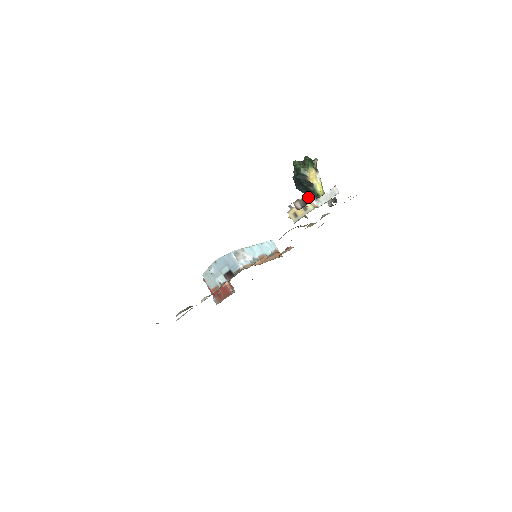
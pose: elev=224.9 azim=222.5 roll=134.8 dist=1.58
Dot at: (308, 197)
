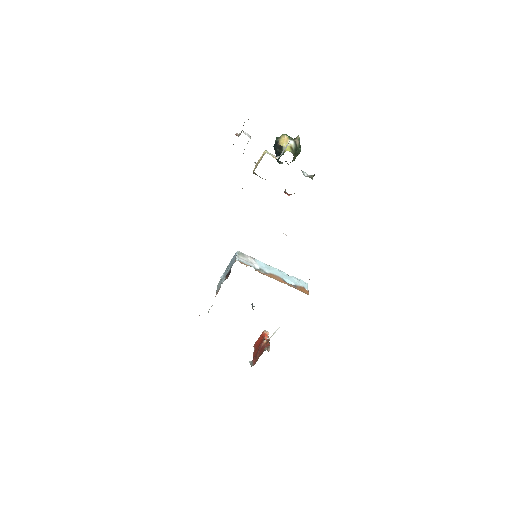
Dot at: occluded
